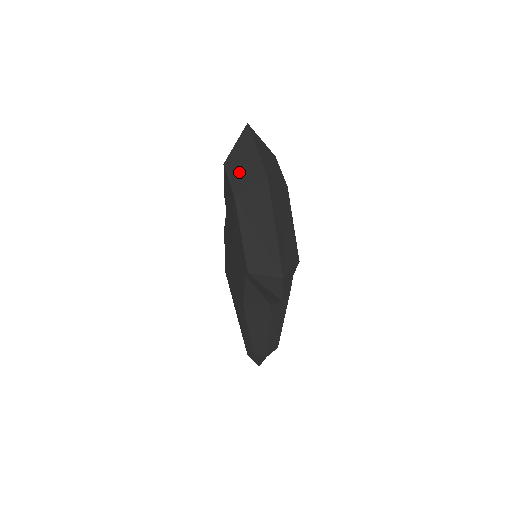
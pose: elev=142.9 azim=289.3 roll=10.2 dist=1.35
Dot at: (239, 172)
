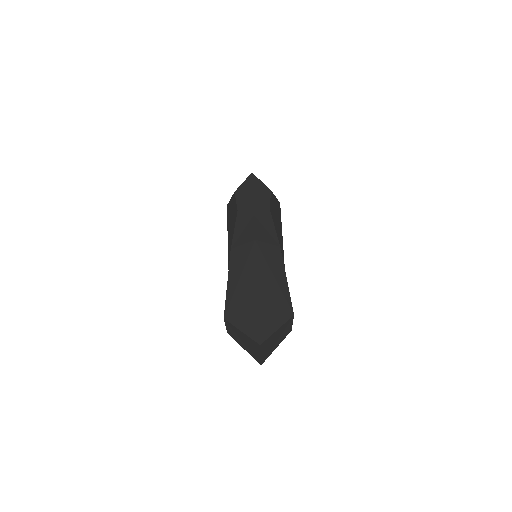
Dot at: (237, 337)
